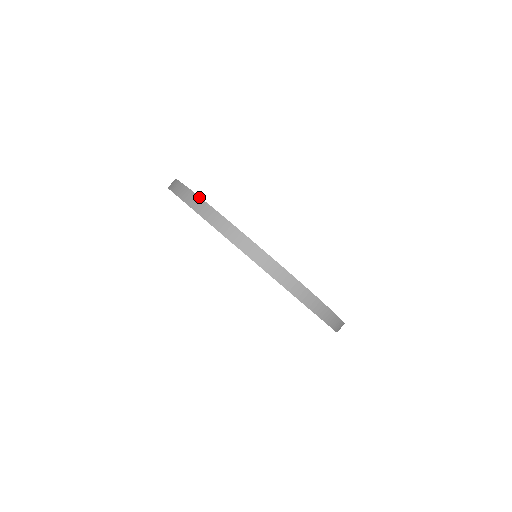
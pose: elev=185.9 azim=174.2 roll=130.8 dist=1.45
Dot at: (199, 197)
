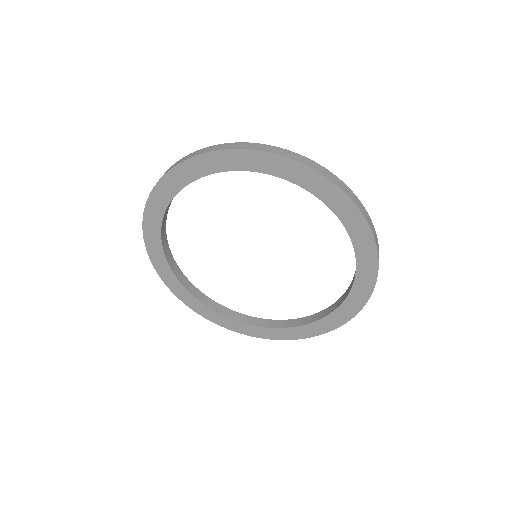
Dot at: (172, 165)
